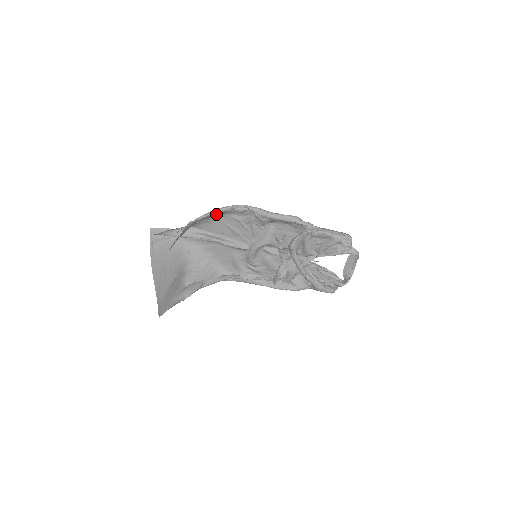
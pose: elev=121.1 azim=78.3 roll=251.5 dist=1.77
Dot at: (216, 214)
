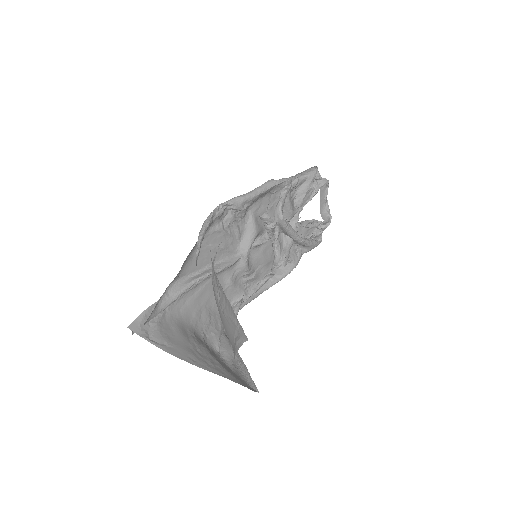
Dot at: occluded
